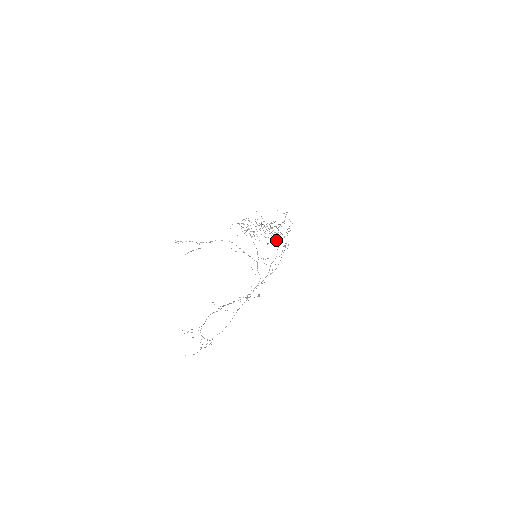
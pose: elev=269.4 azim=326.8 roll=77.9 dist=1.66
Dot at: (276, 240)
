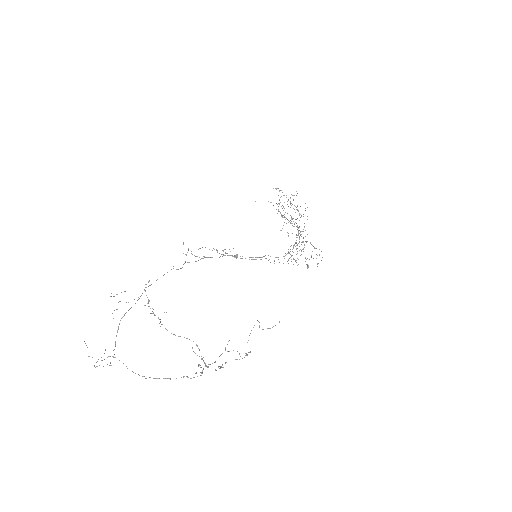
Dot at: occluded
